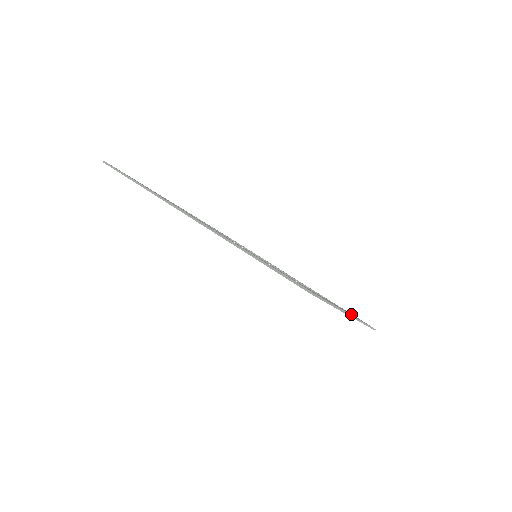
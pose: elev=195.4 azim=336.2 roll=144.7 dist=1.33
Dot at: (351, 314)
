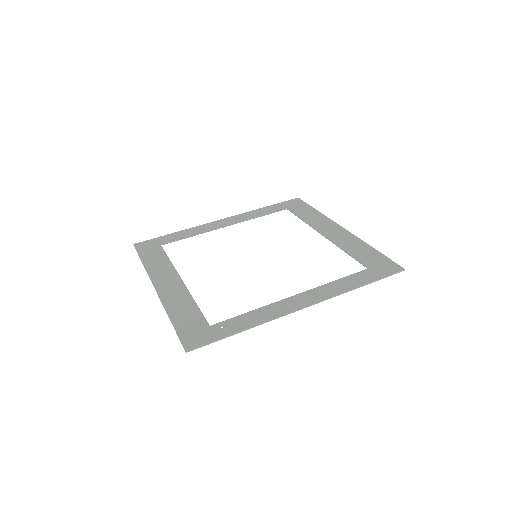
Dot at: (345, 280)
